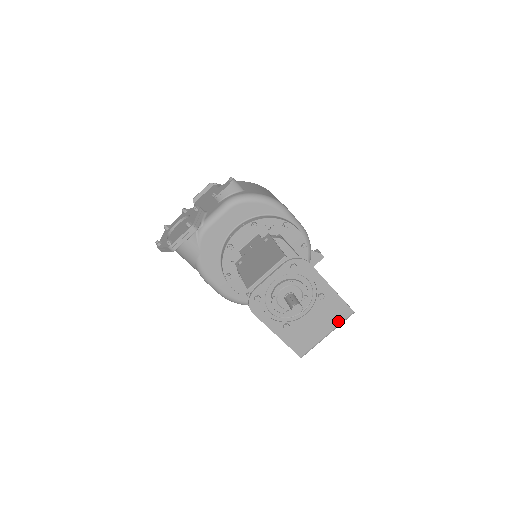
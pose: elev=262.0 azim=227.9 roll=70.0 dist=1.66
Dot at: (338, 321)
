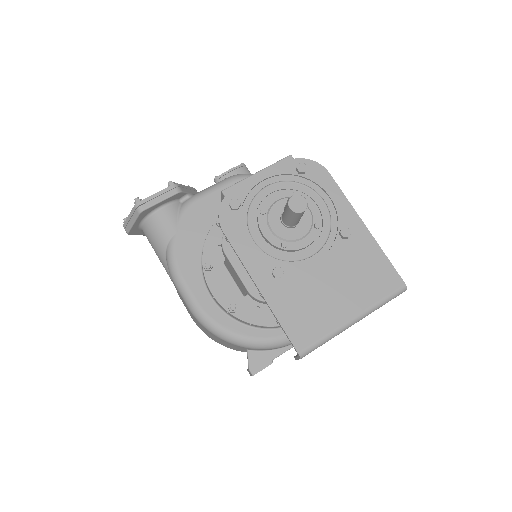
Dot at: (375, 295)
